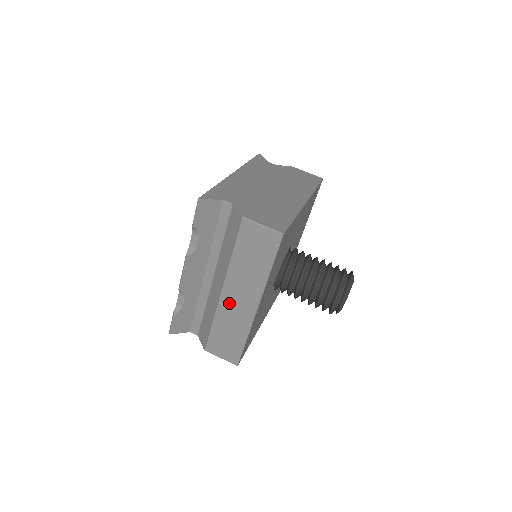
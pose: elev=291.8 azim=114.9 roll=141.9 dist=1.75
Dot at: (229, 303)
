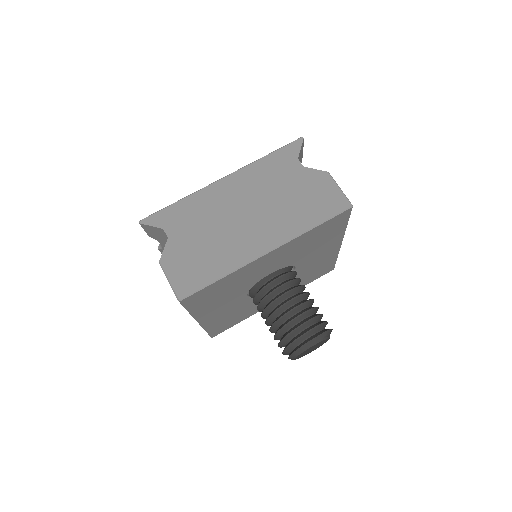
Dot at: occluded
